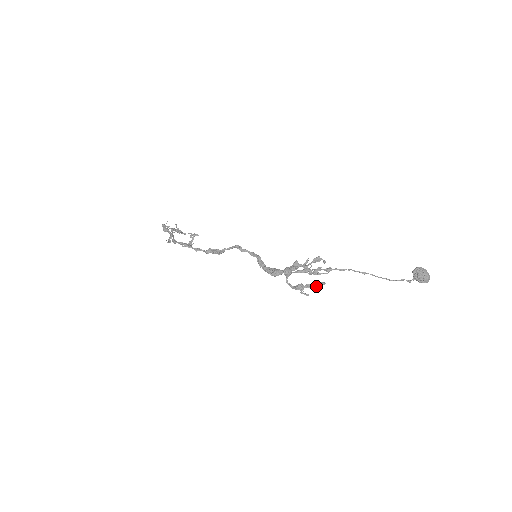
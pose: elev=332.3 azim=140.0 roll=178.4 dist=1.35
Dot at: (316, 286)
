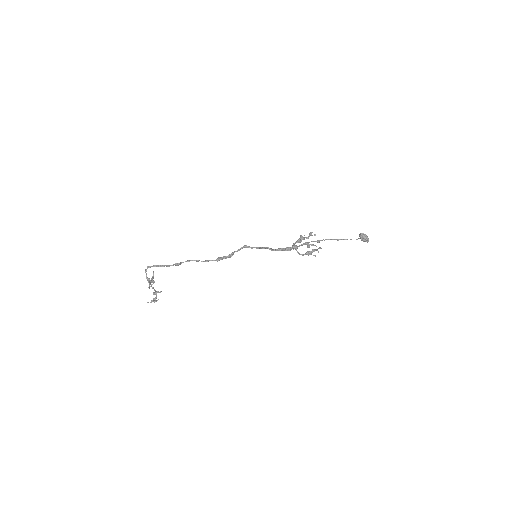
Dot at: occluded
